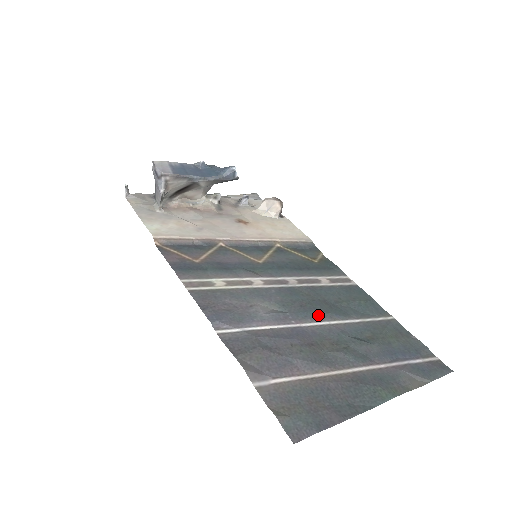
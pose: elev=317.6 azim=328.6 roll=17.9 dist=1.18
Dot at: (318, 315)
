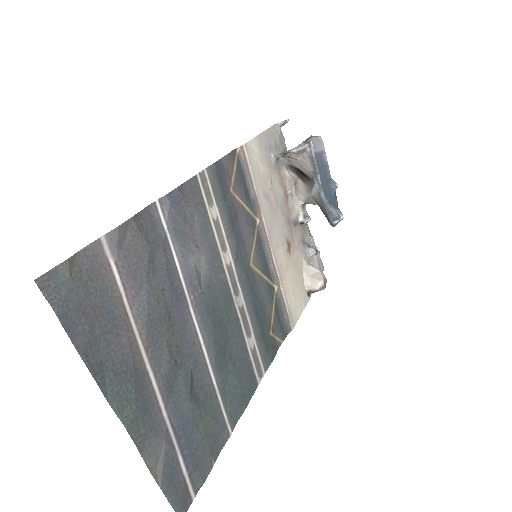
Dot at: (208, 329)
